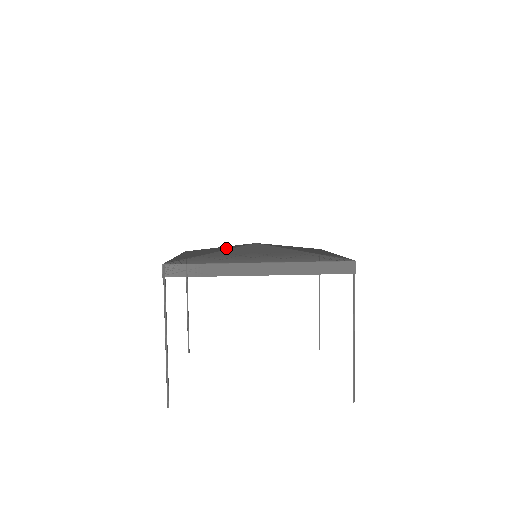
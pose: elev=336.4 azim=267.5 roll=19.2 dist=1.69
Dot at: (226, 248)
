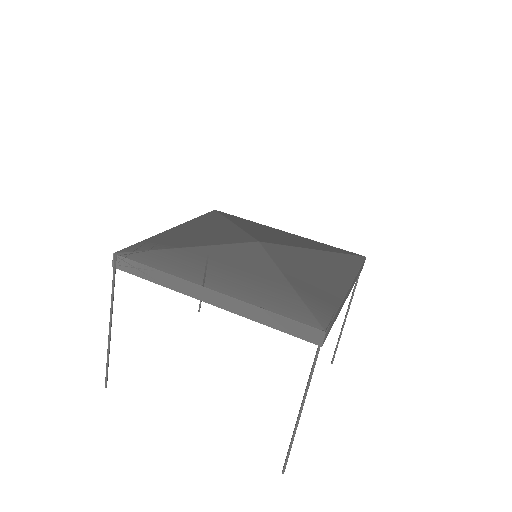
Dot at: (221, 238)
